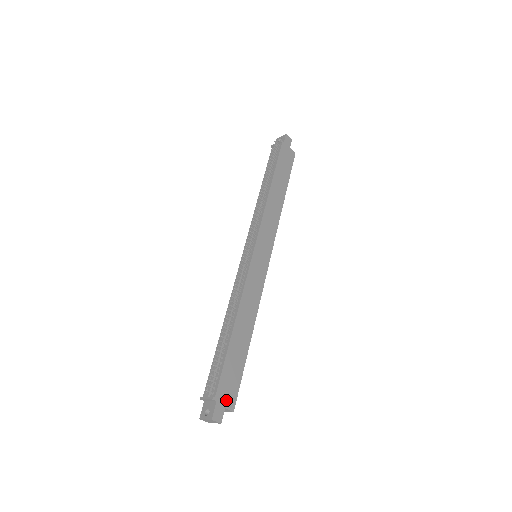
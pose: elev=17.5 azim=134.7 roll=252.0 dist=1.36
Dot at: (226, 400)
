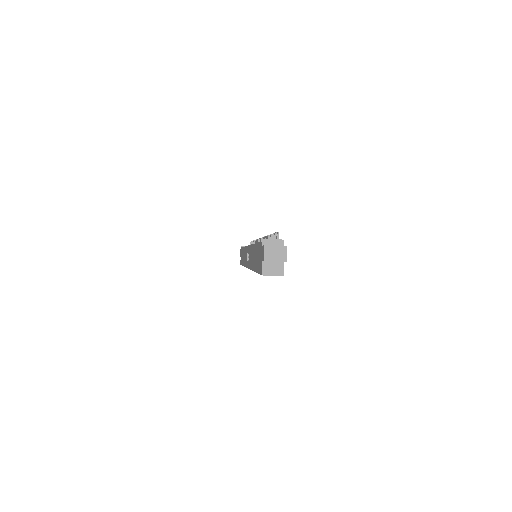
Dot at: occluded
